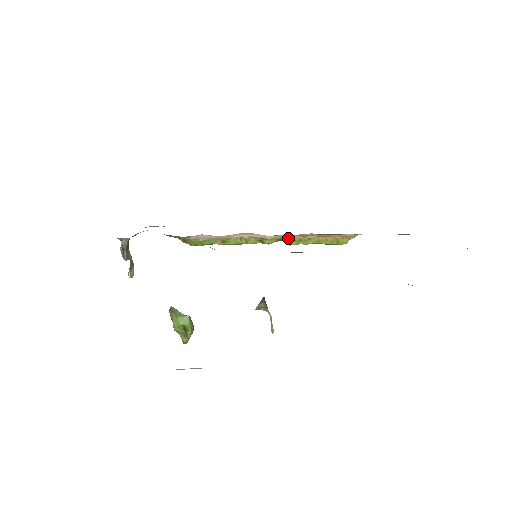
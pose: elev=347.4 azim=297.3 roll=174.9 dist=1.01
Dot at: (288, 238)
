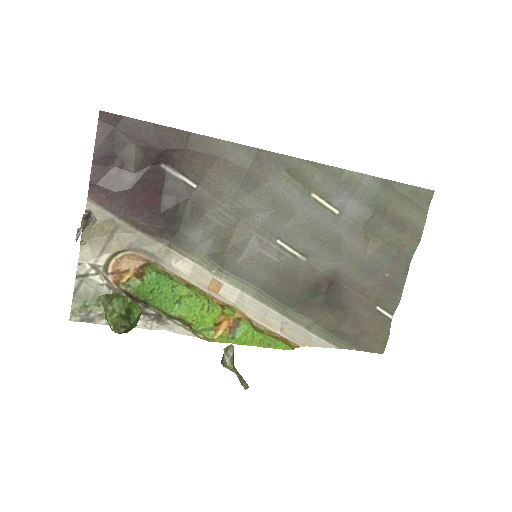
Dot at: (246, 318)
